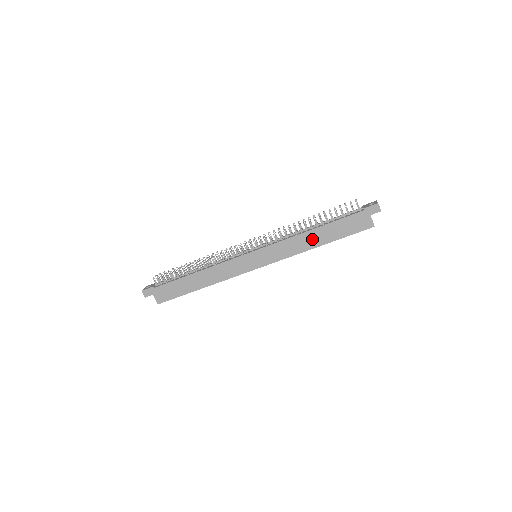
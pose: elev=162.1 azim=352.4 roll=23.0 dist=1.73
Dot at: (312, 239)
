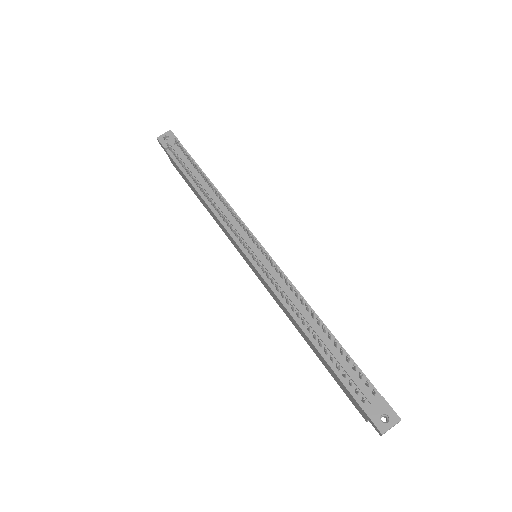
Dot at: (302, 333)
